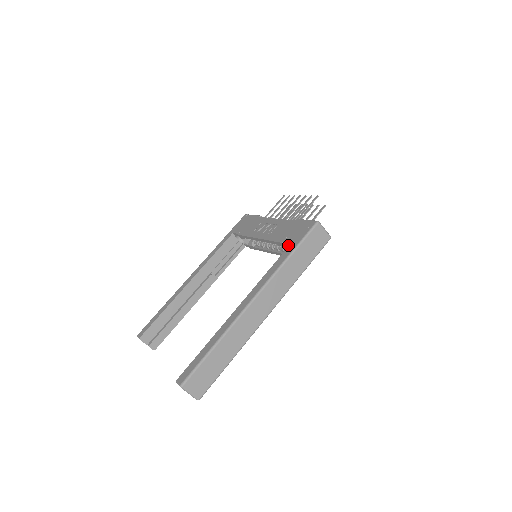
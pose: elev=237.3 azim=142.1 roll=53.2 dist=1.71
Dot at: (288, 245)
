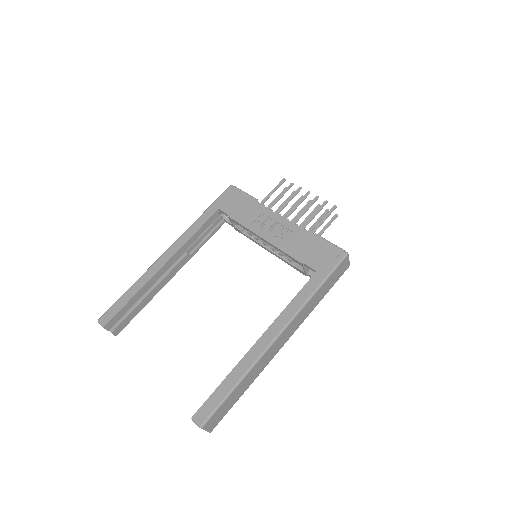
Dot at: occluded
